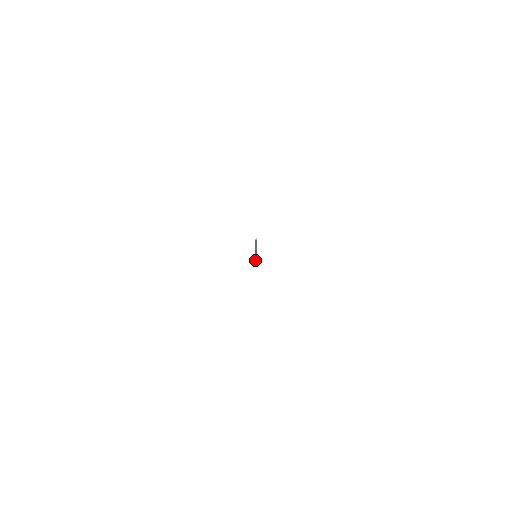
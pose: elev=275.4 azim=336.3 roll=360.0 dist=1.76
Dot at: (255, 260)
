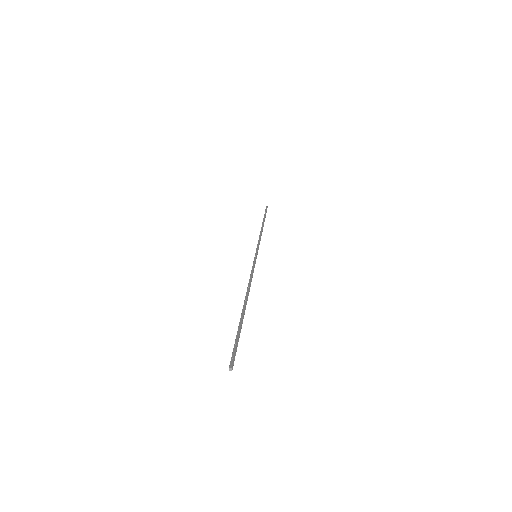
Dot at: occluded
